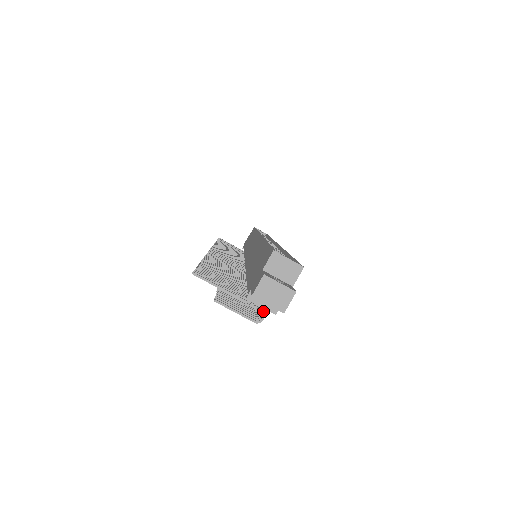
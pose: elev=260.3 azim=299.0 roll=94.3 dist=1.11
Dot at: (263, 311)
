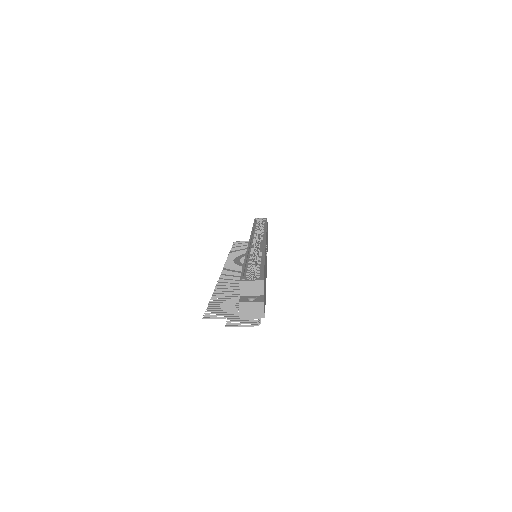
Dot at: occluded
